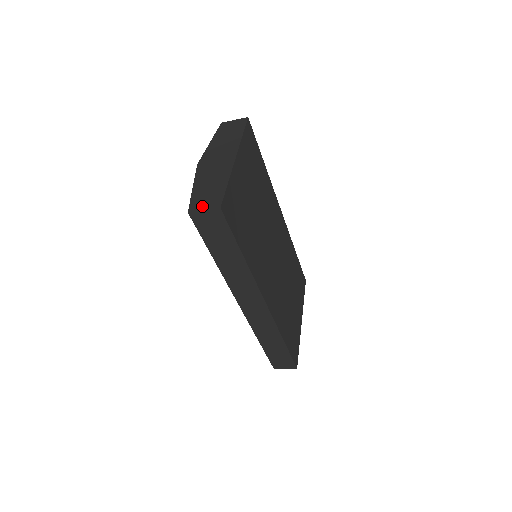
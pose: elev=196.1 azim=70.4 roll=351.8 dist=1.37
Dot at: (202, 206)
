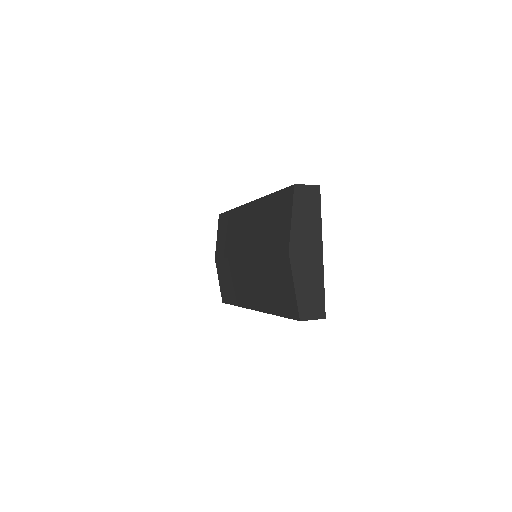
Dot at: (310, 315)
